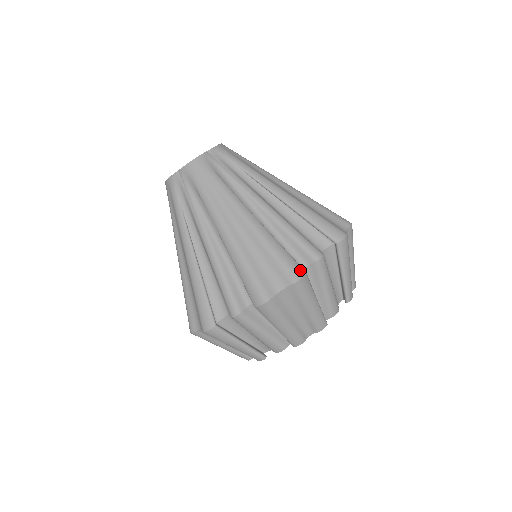
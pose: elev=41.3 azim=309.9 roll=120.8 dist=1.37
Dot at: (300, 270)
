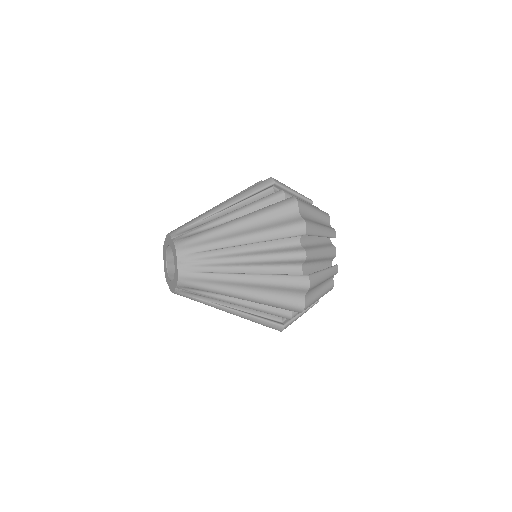
Dot at: (304, 279)
